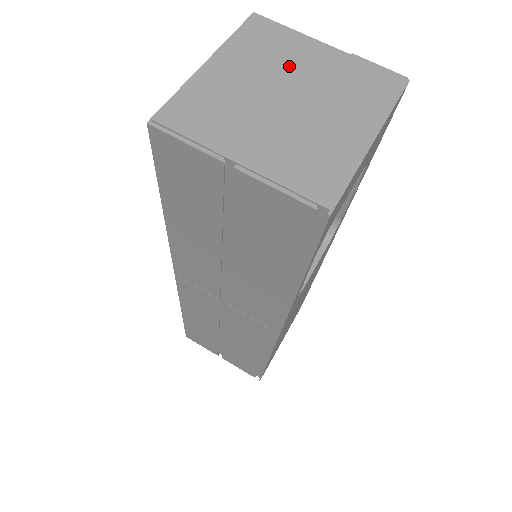
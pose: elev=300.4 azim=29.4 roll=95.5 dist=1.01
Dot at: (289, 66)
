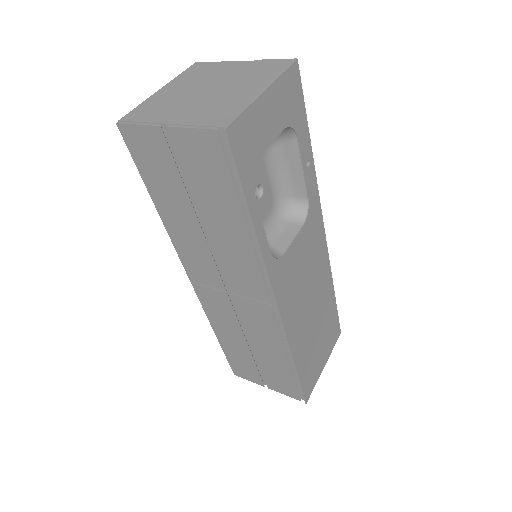
Dot at: (213, 77)
